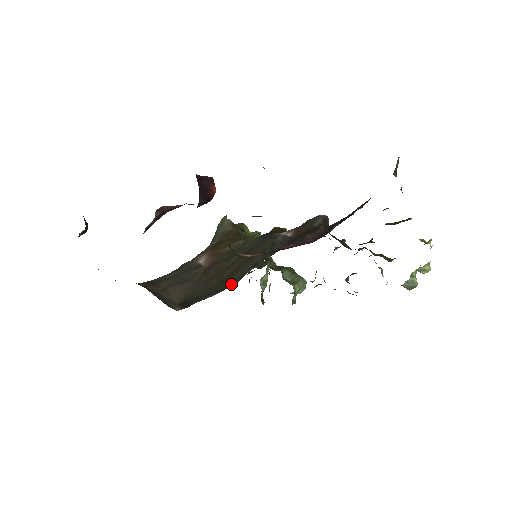
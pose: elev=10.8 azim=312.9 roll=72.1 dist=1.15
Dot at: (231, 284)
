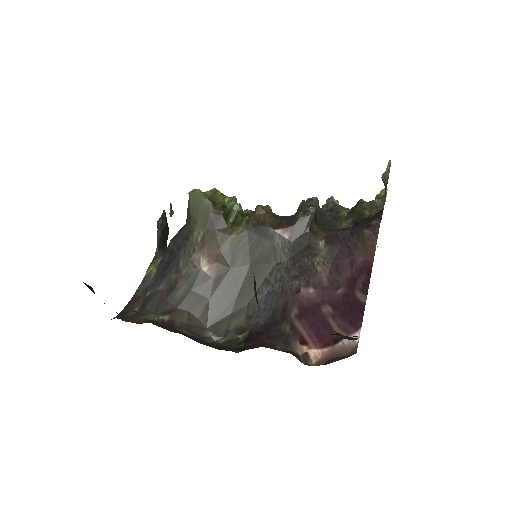
Dot at: (253, 307)
